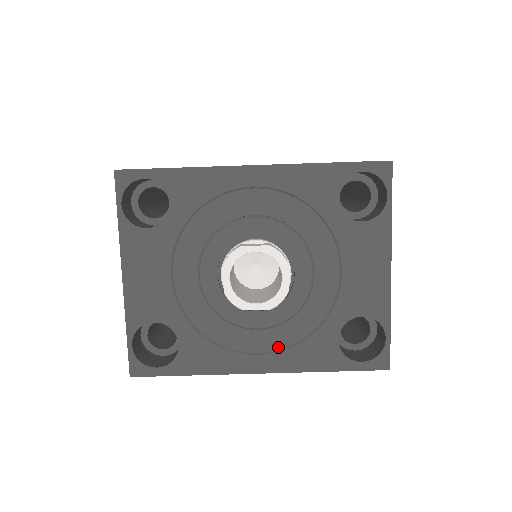
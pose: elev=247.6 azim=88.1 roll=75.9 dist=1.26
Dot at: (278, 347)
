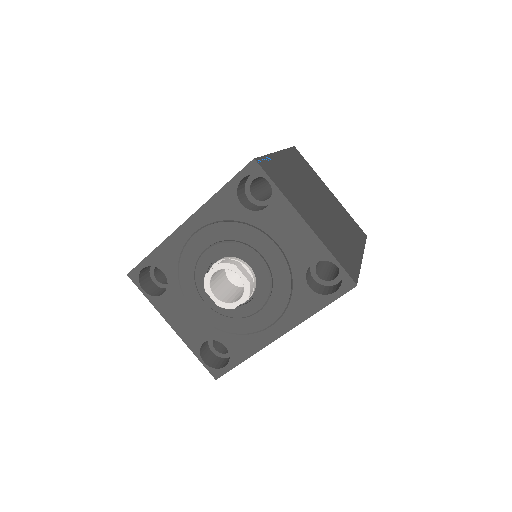
Dot at: (278, 315)
